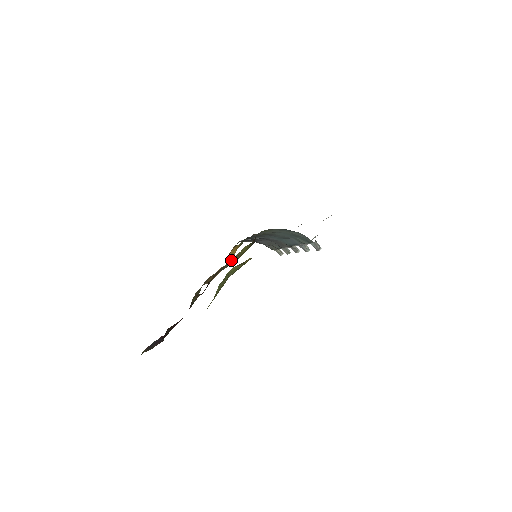
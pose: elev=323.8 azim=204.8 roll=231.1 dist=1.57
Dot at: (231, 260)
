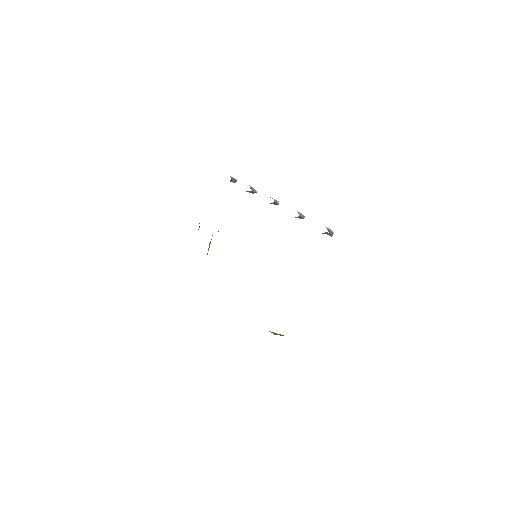
Dot at: occluded
